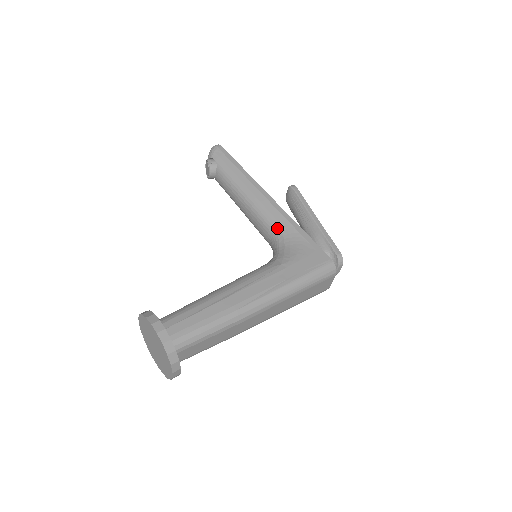
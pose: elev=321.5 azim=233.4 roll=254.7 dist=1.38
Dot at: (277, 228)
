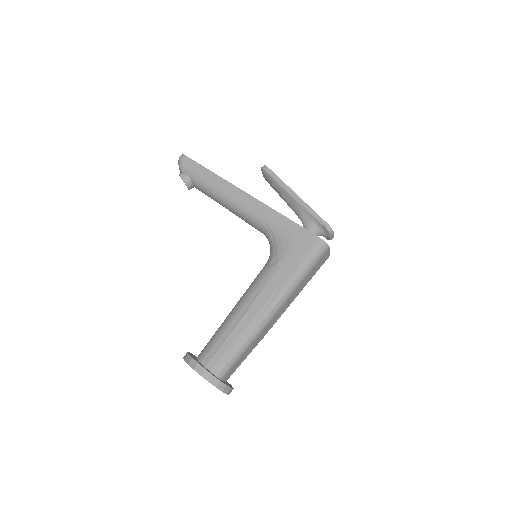
Dot at: (264, 223)
